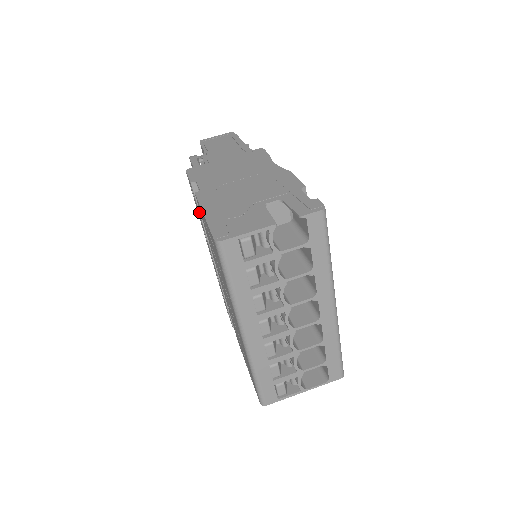
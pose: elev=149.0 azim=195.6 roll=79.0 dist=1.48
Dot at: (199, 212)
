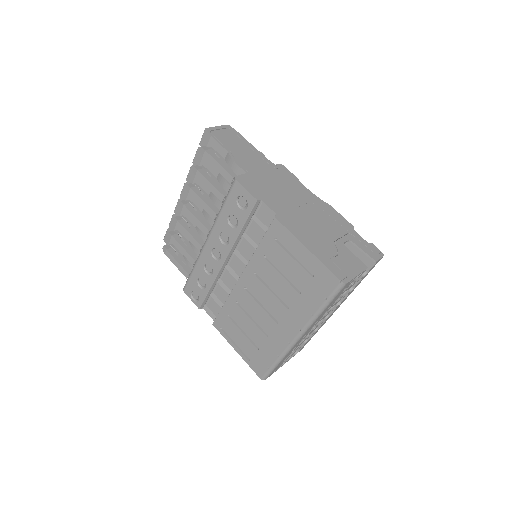
Dot at: (245, 223)
